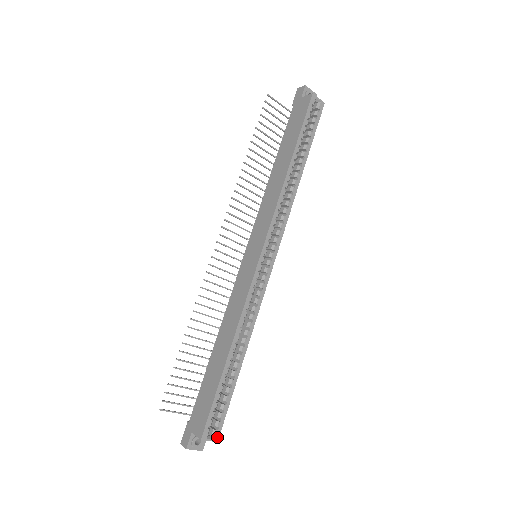
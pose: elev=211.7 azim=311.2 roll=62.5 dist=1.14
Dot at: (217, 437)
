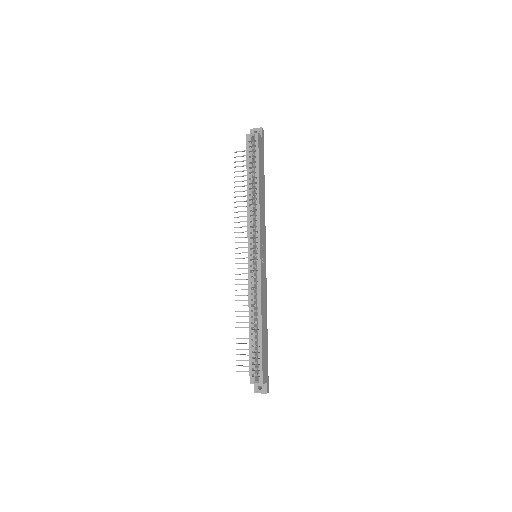
Dot at: (261, 381)
